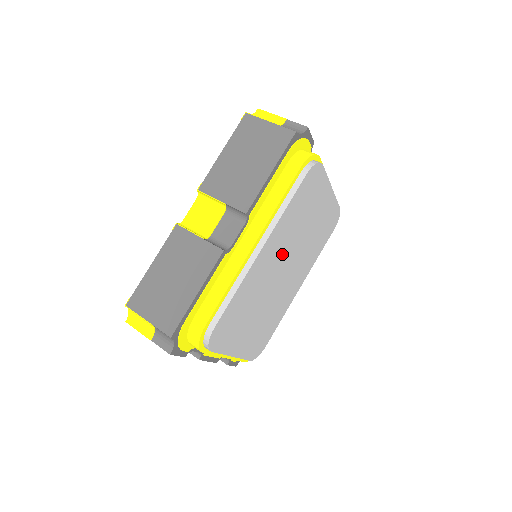
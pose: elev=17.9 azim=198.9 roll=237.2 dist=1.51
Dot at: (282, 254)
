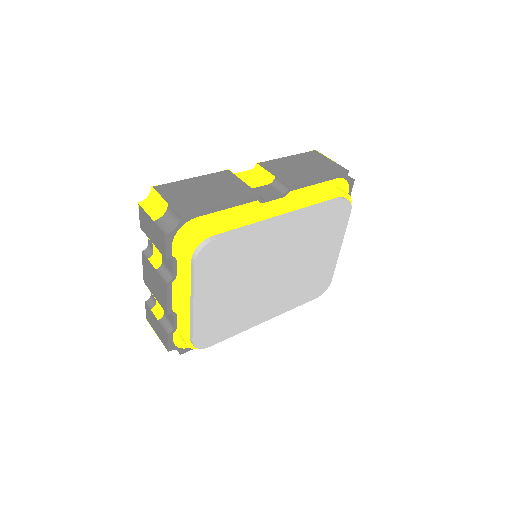
Dot at: (286, 252)
